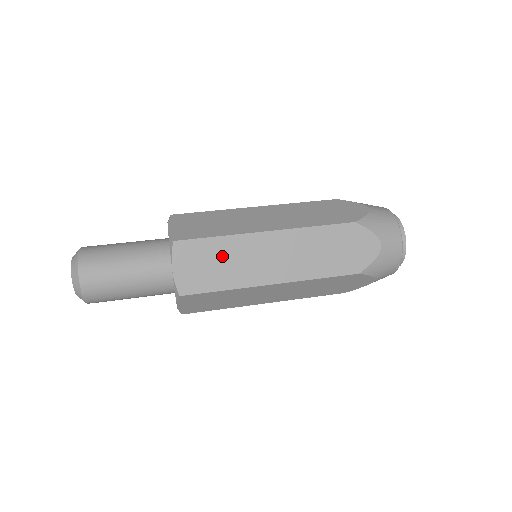
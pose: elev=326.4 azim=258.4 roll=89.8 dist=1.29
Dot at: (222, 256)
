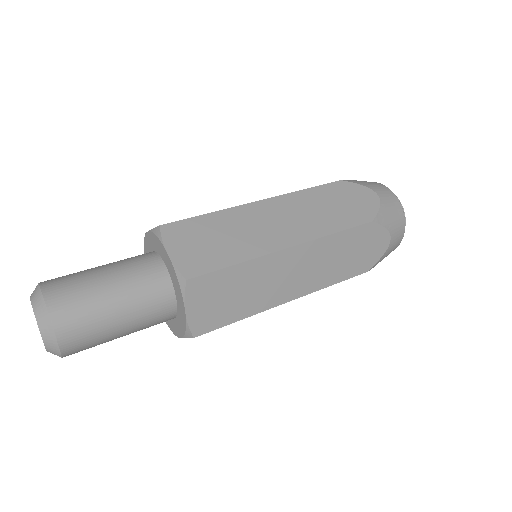
Dot at: (241, 284)
